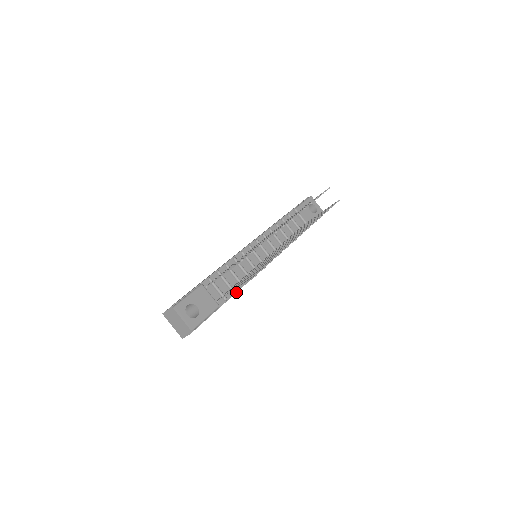
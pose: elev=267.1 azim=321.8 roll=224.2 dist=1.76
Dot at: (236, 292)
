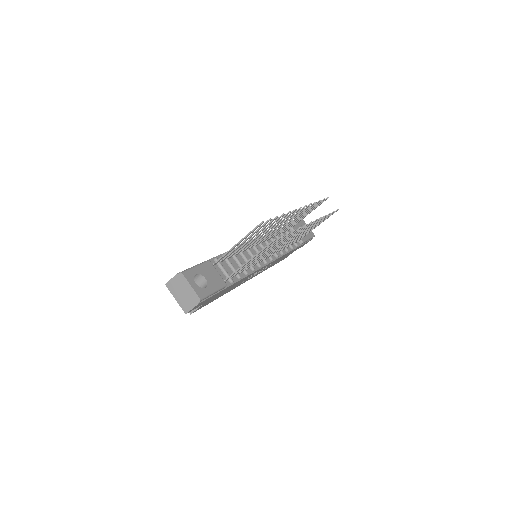
Dot at: (241, 279)
